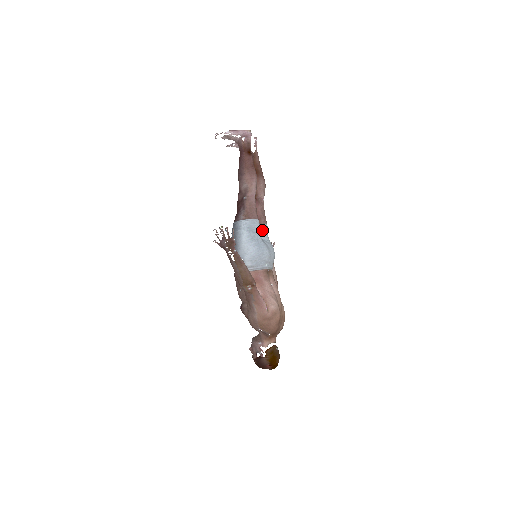
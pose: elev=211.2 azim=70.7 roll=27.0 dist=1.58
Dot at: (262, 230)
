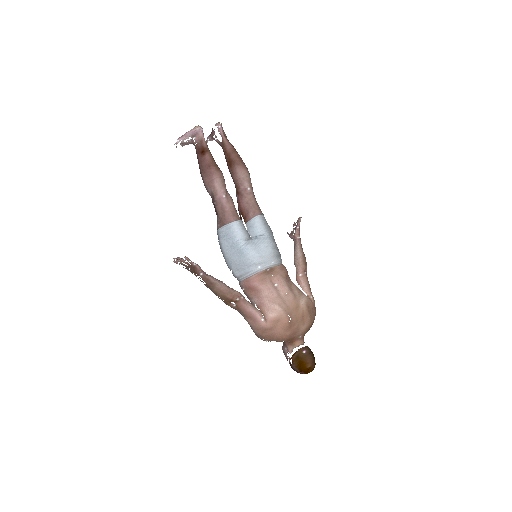
Dot at: (252, 226)
